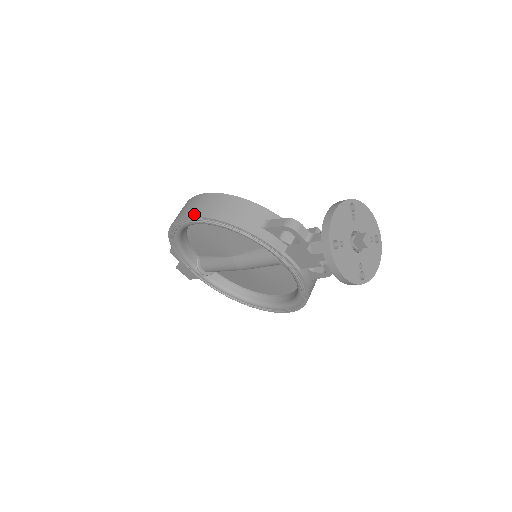
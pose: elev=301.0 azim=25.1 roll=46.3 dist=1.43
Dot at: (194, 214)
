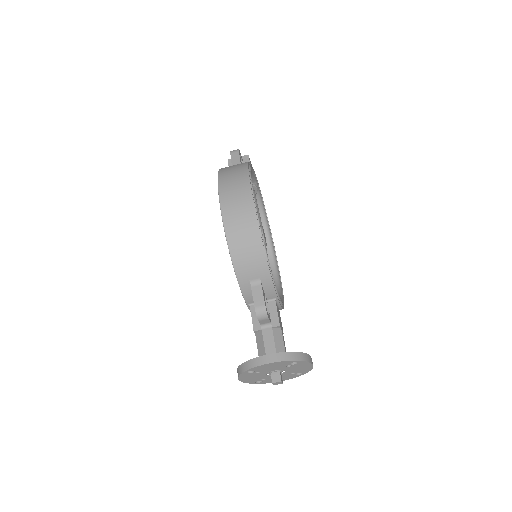
Dot at: (225, 215)
